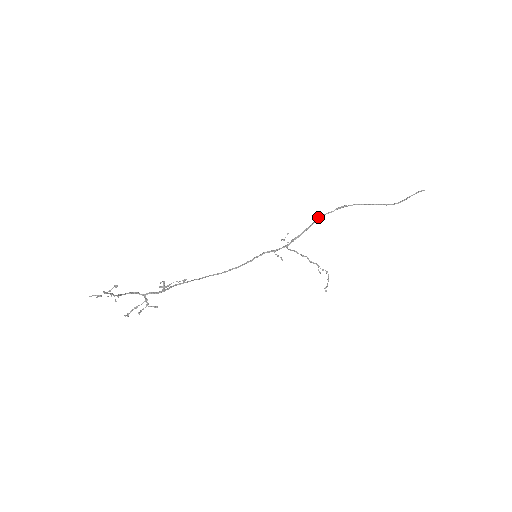
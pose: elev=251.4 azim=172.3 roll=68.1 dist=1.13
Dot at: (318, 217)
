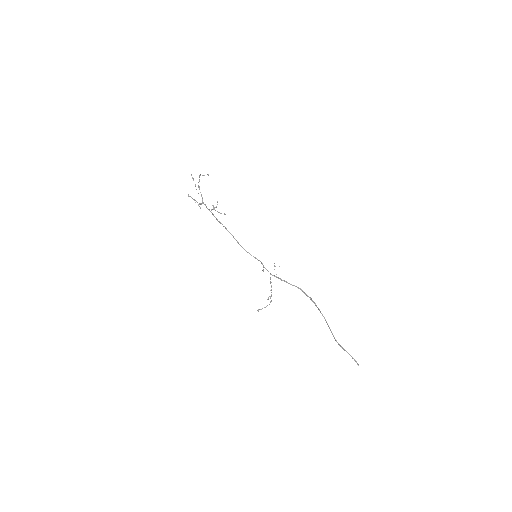
Dot at: occluded
